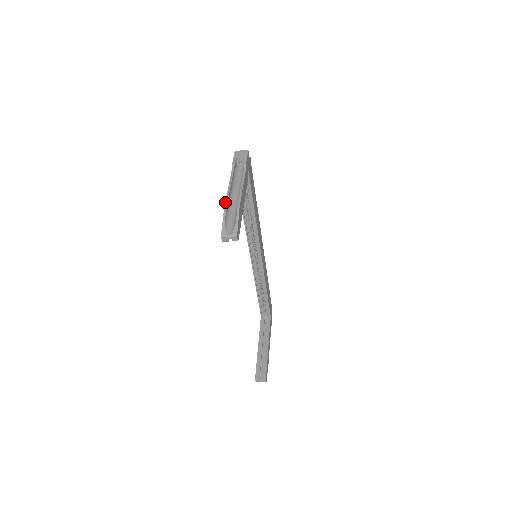
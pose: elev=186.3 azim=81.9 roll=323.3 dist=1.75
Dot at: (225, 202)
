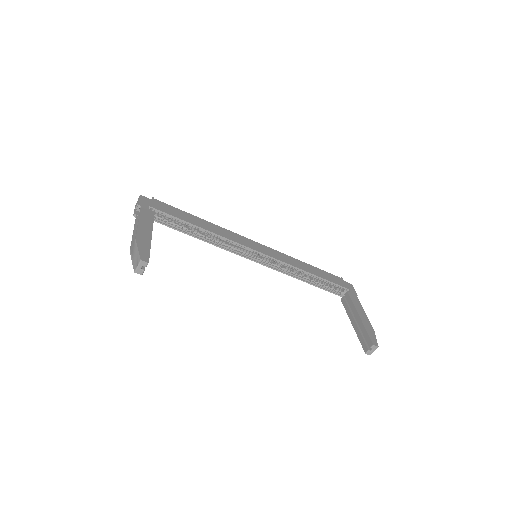
Dot at: (130, 246)
